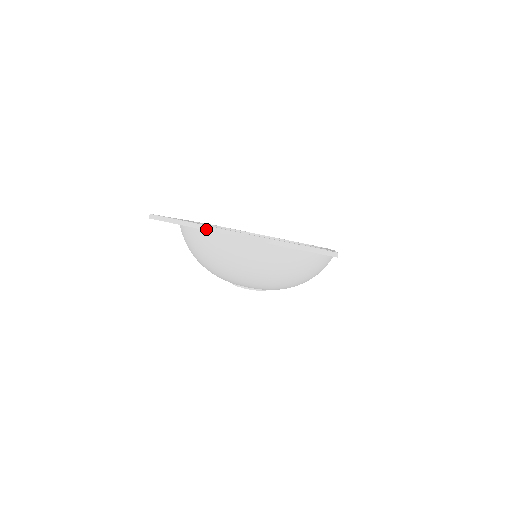
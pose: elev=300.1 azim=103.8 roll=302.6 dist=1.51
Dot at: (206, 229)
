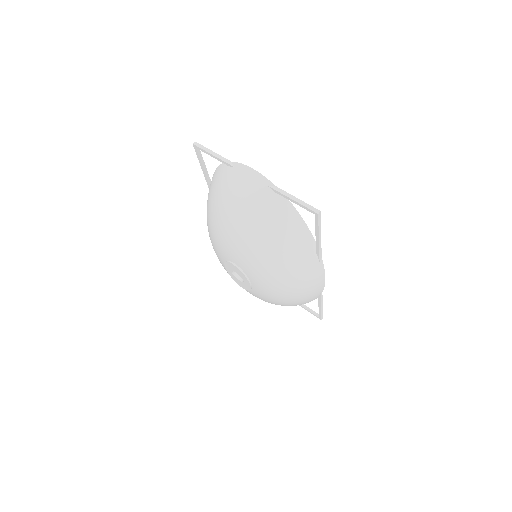
Dot at: (228, 163)
